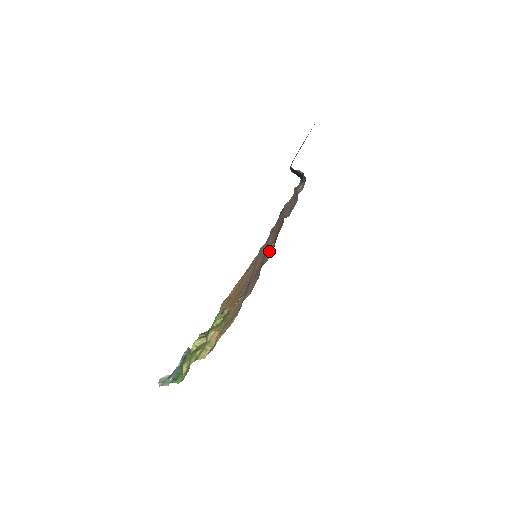
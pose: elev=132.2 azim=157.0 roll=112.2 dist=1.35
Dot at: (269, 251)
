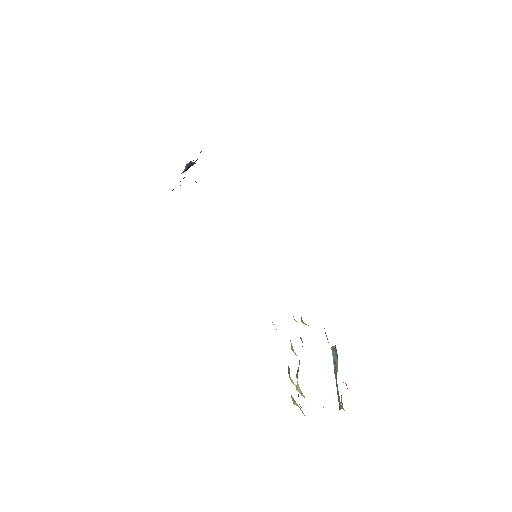
Dot at: occluded
